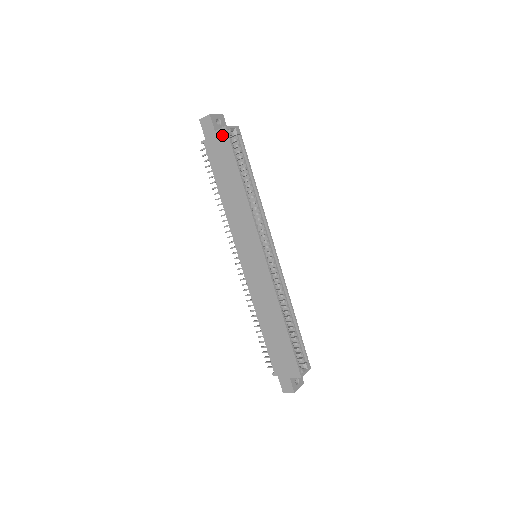
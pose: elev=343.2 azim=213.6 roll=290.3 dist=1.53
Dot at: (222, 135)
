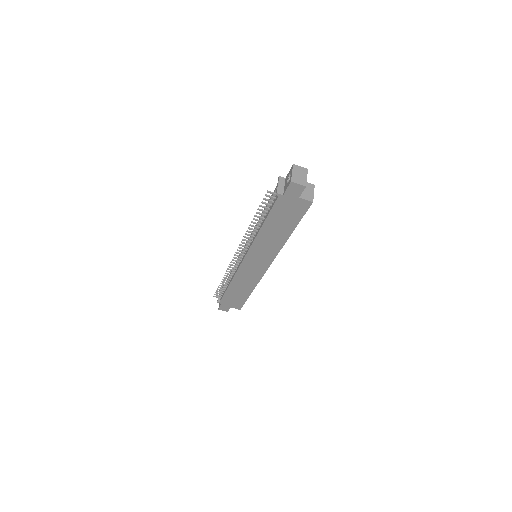
Dot at: (304, 204)
